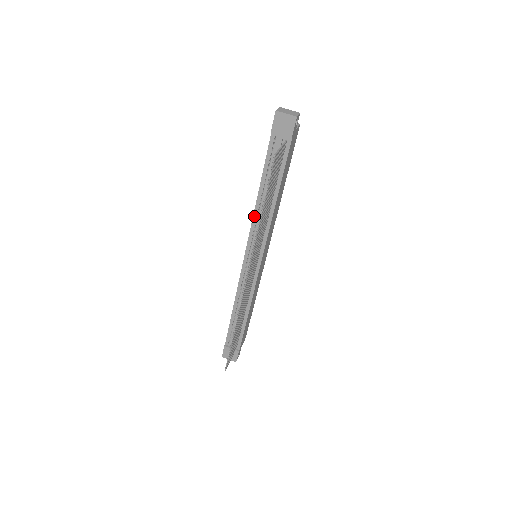
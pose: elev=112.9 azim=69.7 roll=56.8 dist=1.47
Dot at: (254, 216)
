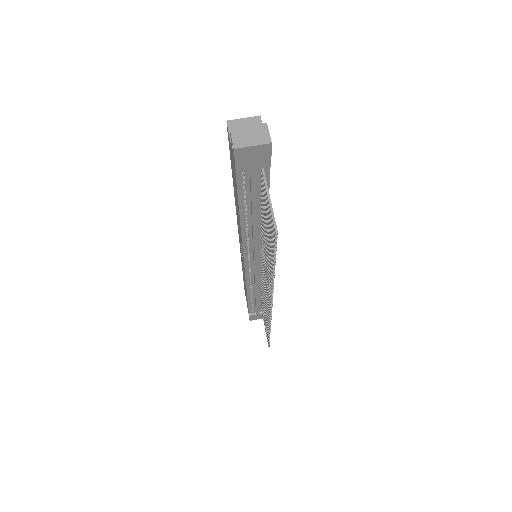
Dot at: (243, 239)
